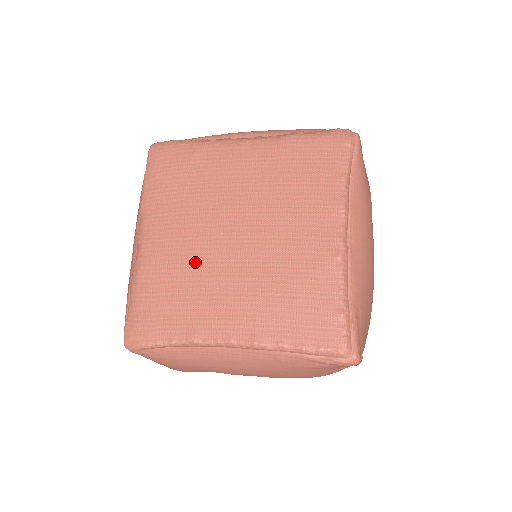
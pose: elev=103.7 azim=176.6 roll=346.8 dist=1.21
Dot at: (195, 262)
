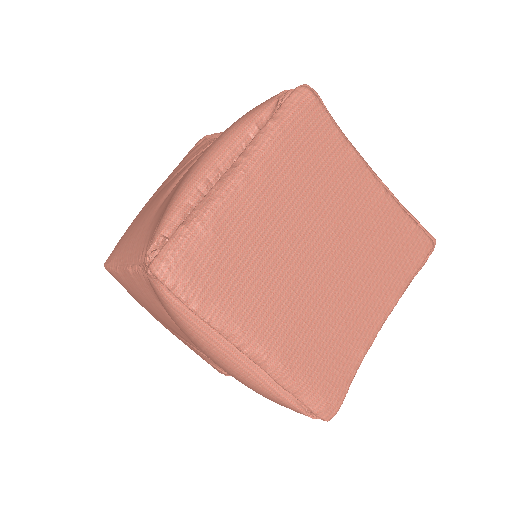
Dot at: (314, 309)
